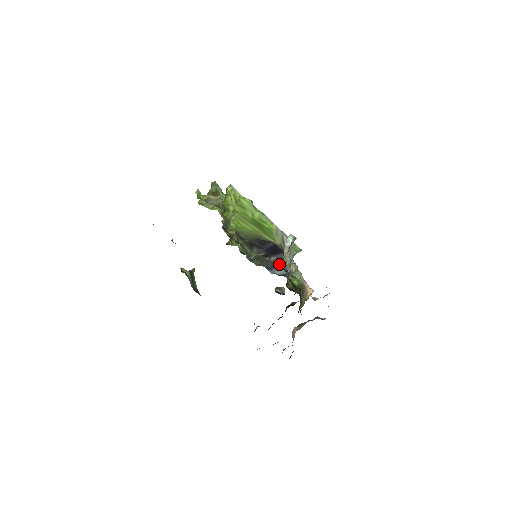
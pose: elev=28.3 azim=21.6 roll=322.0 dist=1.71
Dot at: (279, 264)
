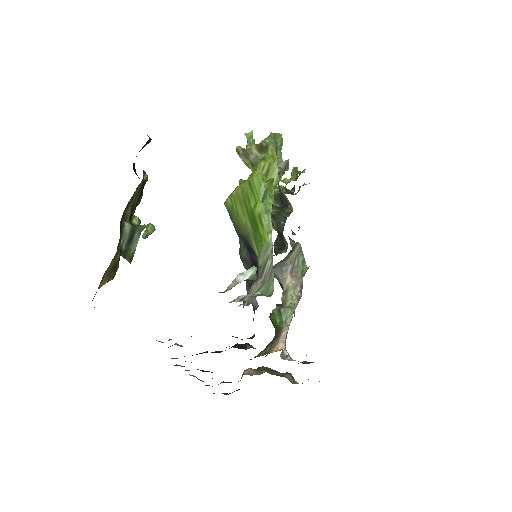
Dot at: occluded
